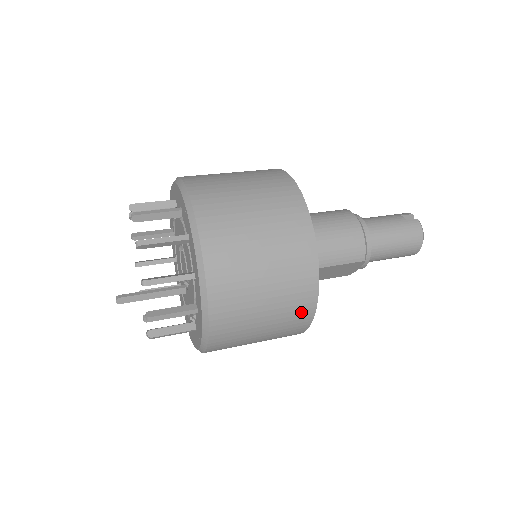
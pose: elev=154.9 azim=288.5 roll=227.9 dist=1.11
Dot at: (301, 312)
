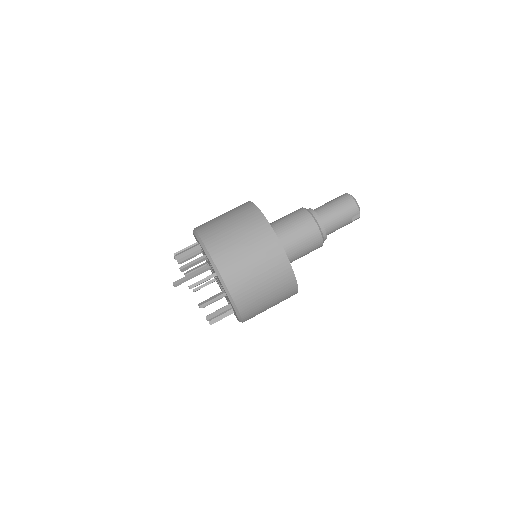
Dot at: occluded
